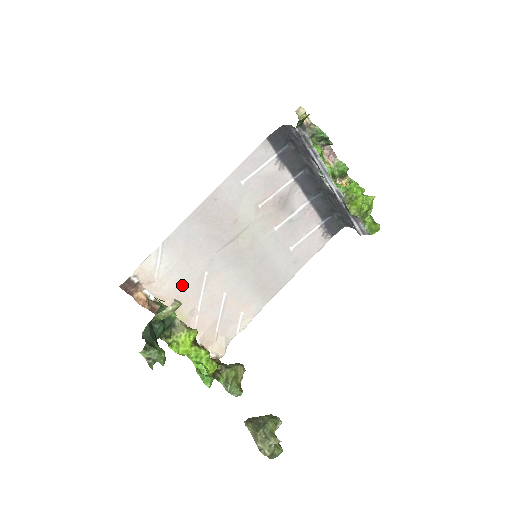
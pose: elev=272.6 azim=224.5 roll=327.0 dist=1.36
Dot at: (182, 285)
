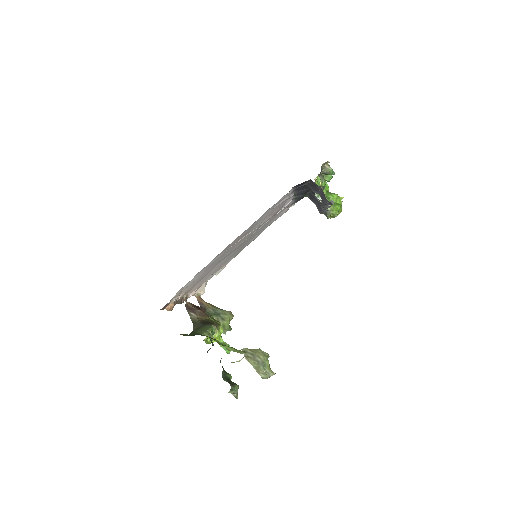
Dot at: (195, 282)
